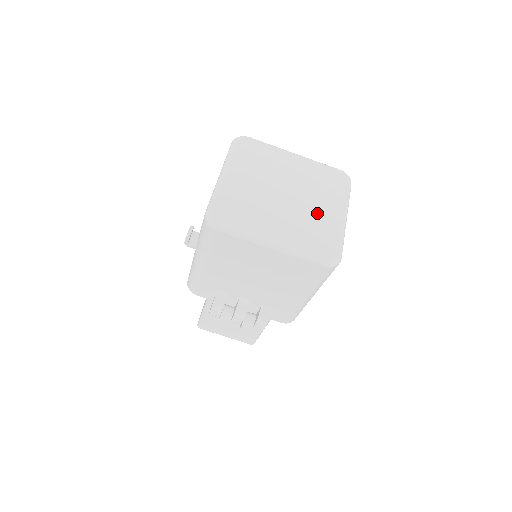
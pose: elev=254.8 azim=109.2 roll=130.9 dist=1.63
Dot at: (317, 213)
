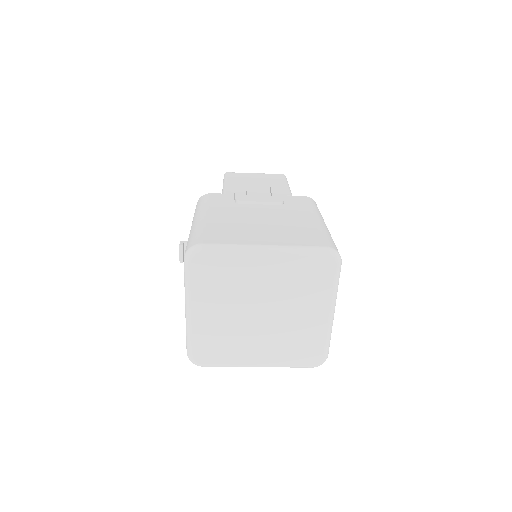
Dot at: (299, 323)
